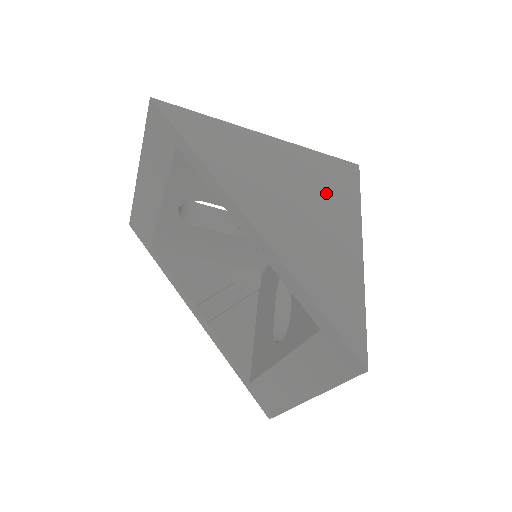
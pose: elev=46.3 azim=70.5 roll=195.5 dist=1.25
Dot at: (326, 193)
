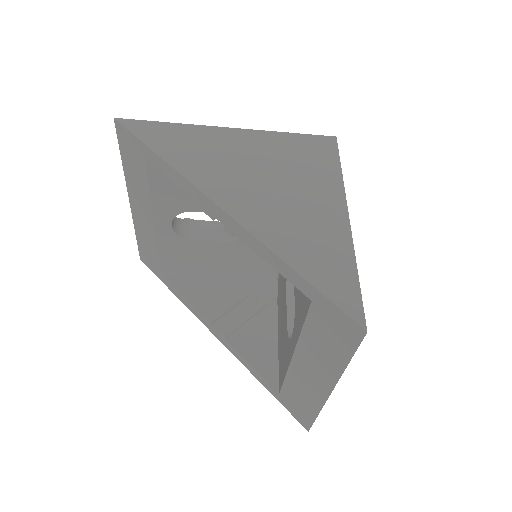
Dot at: (301, 168)
